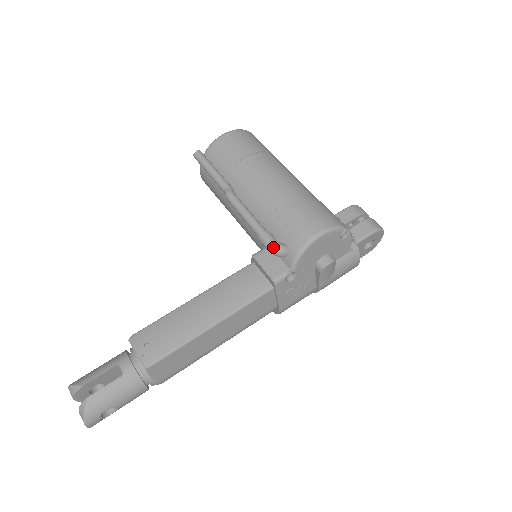
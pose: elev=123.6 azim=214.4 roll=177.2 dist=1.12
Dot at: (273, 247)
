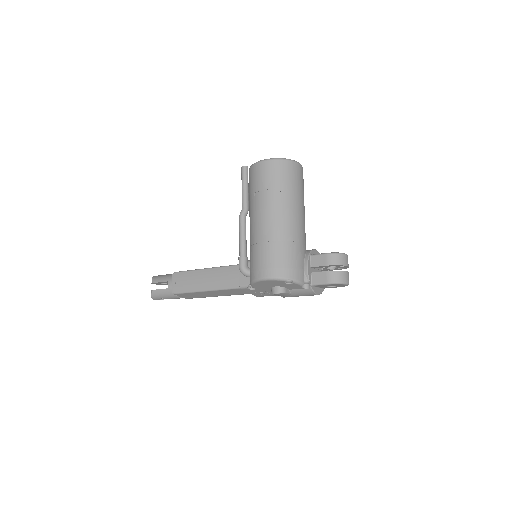
Dot at: (240, 270)
